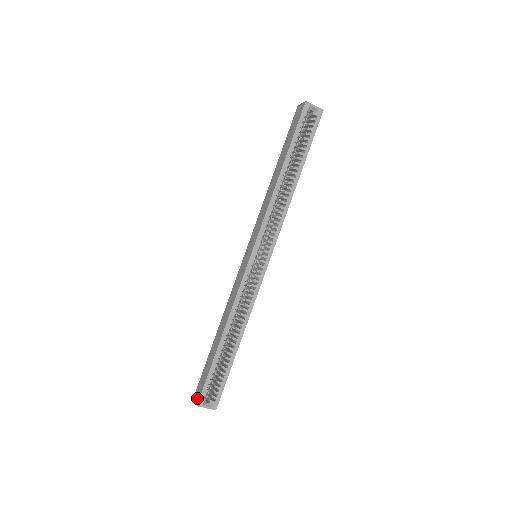
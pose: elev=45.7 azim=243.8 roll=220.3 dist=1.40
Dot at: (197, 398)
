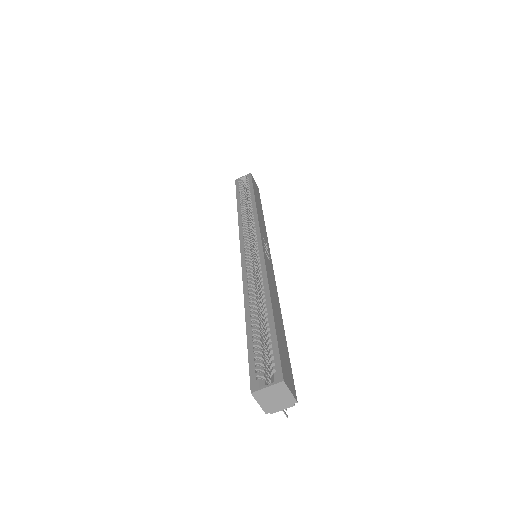
Dot at: occluded
